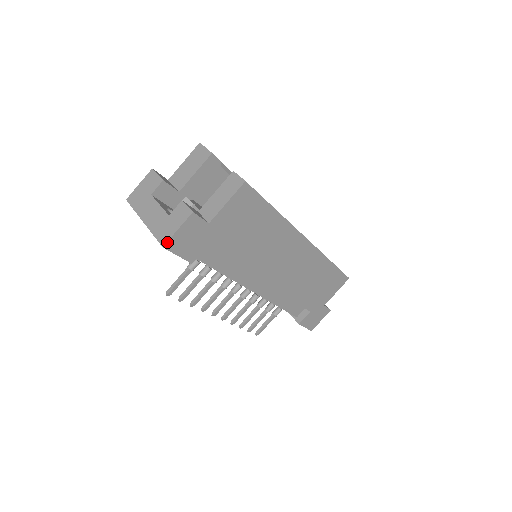
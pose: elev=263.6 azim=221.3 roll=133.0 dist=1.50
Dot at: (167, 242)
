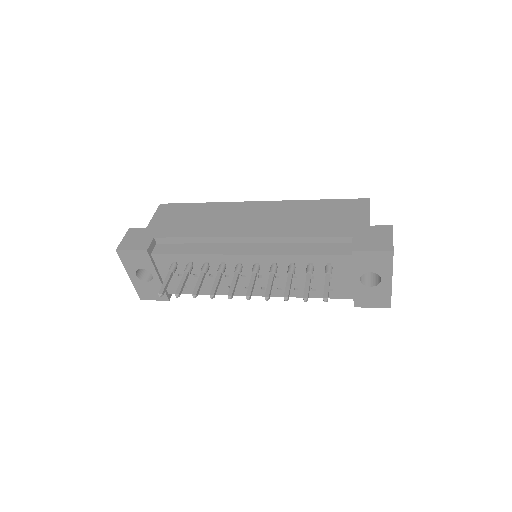
Dot at: (118, 247)
